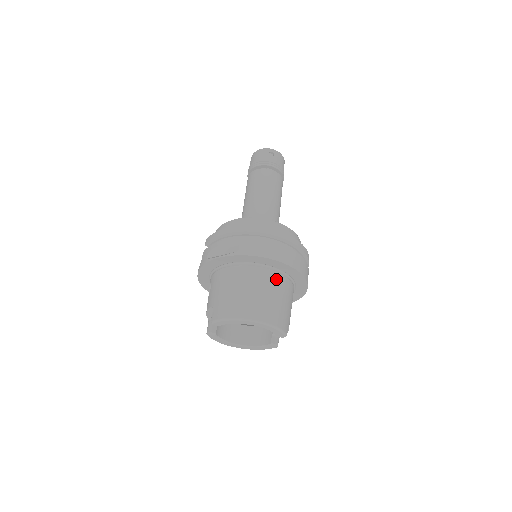
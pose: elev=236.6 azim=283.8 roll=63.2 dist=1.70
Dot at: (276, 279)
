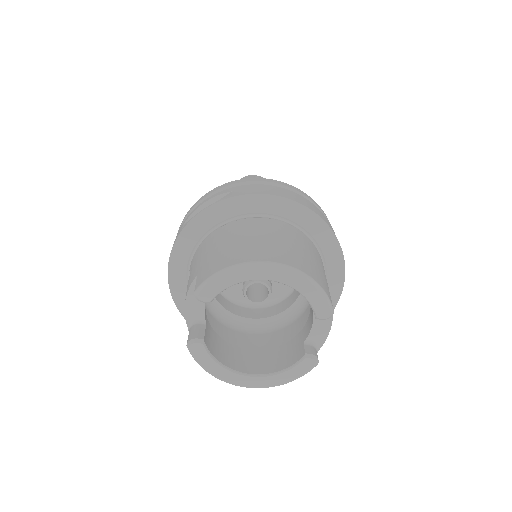
Dot at: (296, 233)
